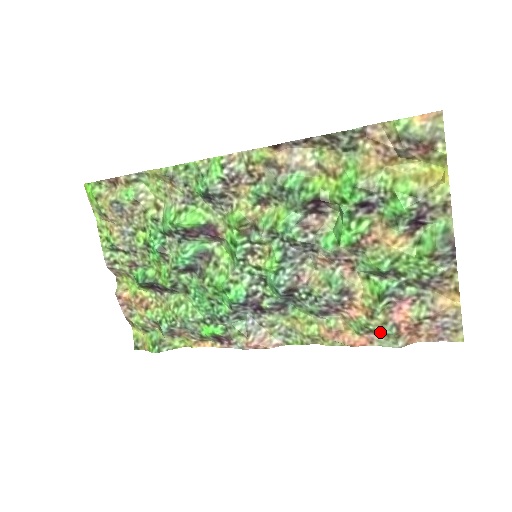
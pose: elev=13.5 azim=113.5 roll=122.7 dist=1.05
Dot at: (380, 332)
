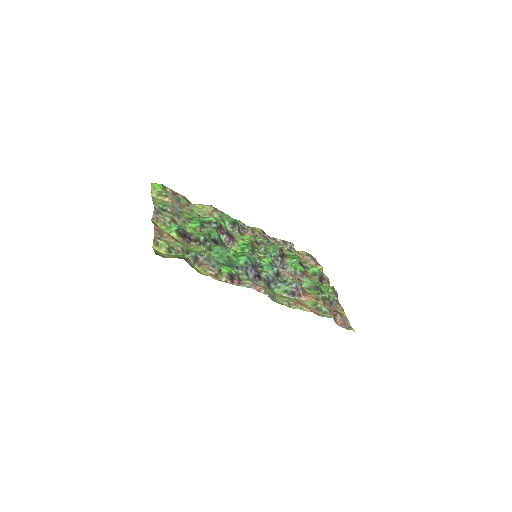
Dot at: (322, 310)
